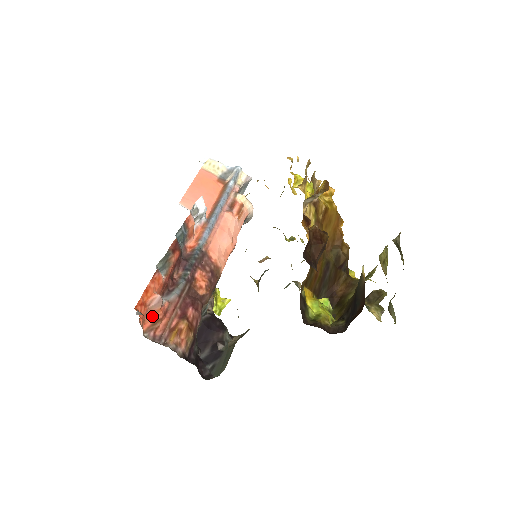
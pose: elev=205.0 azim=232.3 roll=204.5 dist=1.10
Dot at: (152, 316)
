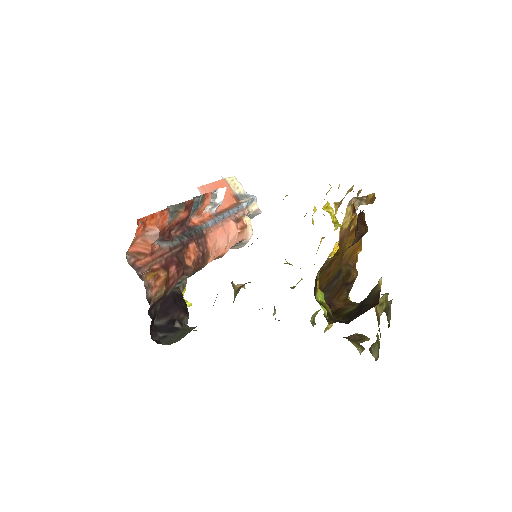
Dot at: (142, 245)
